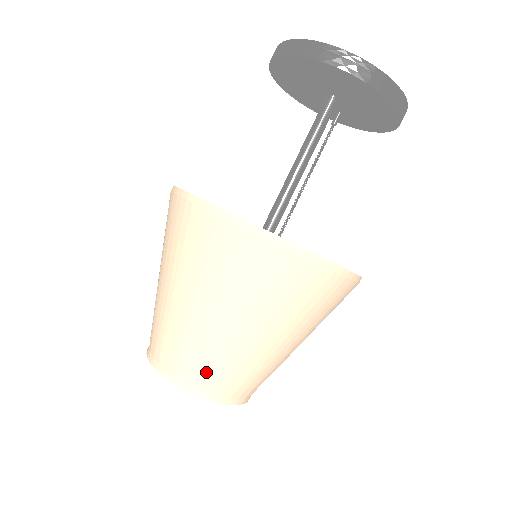
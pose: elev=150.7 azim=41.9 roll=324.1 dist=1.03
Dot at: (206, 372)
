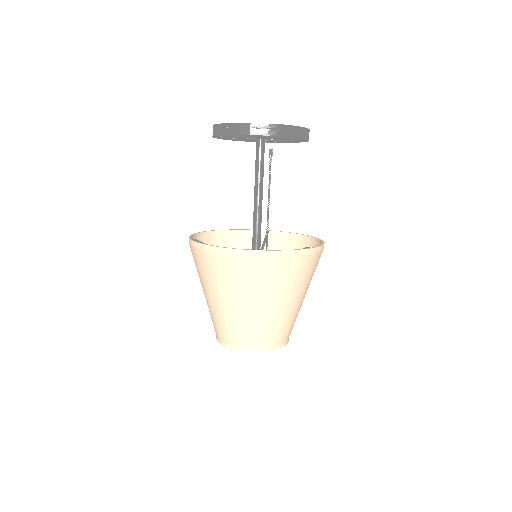
Dot at: (277, 336)
